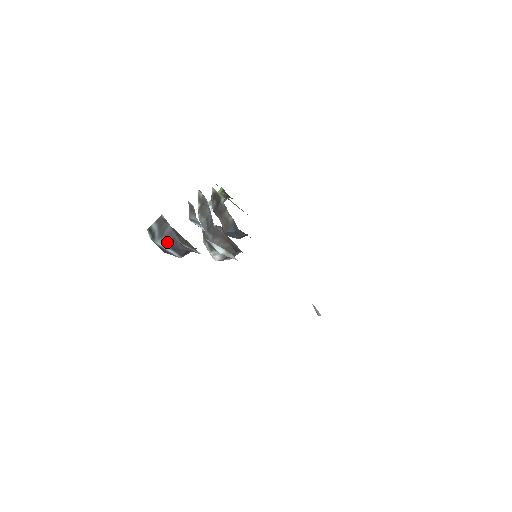
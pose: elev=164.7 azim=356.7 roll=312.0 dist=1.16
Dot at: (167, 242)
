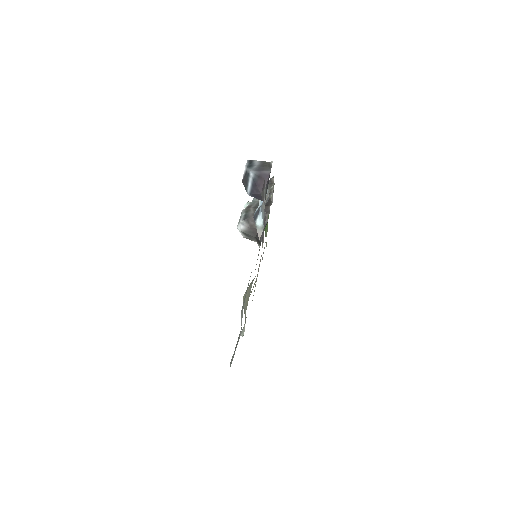
Dot at: (257, 177)
